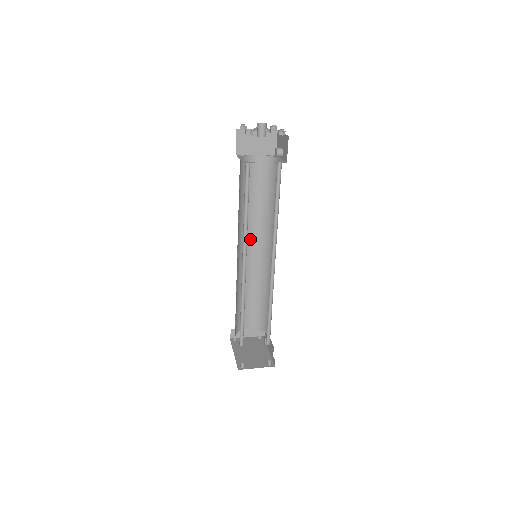
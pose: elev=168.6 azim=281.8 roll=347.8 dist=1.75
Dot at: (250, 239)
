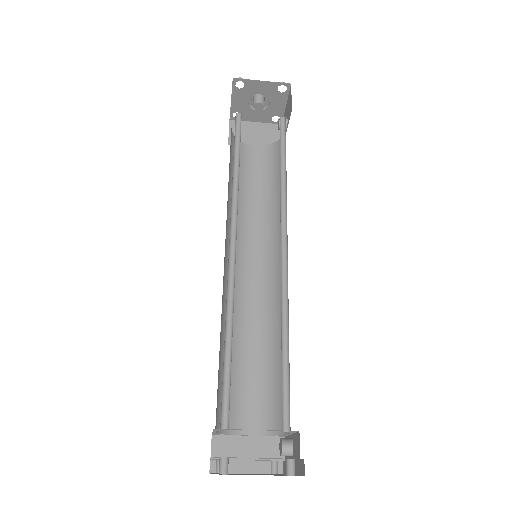
Dot at: (248, 252)
